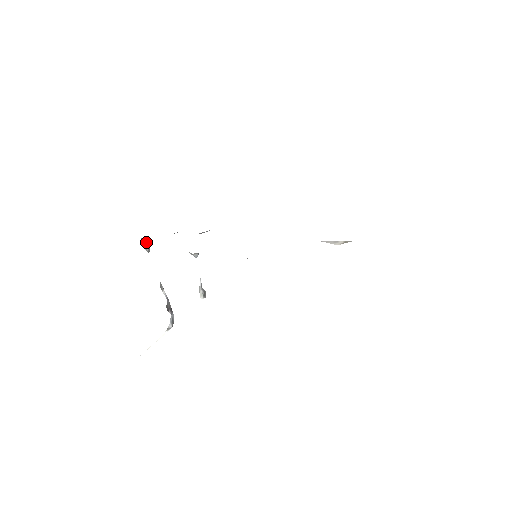
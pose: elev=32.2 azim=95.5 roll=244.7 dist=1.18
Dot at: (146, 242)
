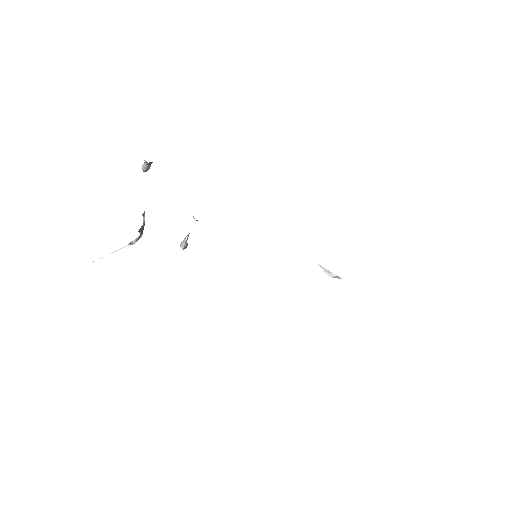
Dot at: (147, 164)
